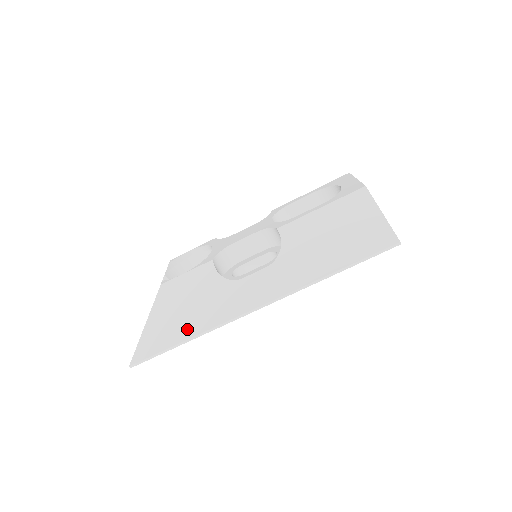
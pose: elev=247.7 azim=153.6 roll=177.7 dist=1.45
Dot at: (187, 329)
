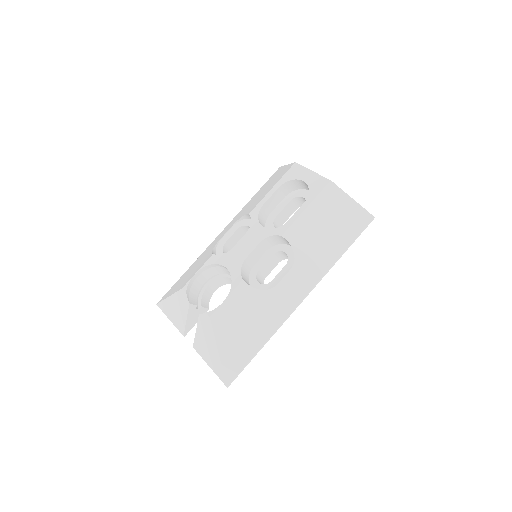
Dot at: (257, 340)
